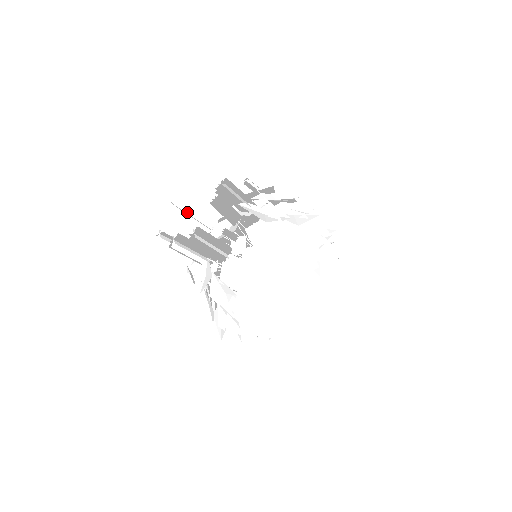
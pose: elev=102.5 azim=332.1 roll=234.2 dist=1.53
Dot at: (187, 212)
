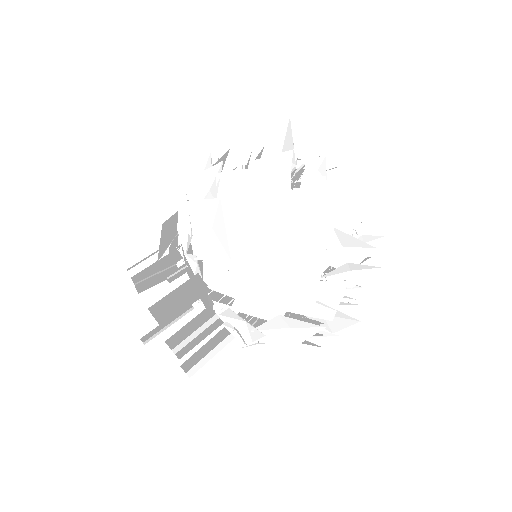
Dot at: (160, 328)
